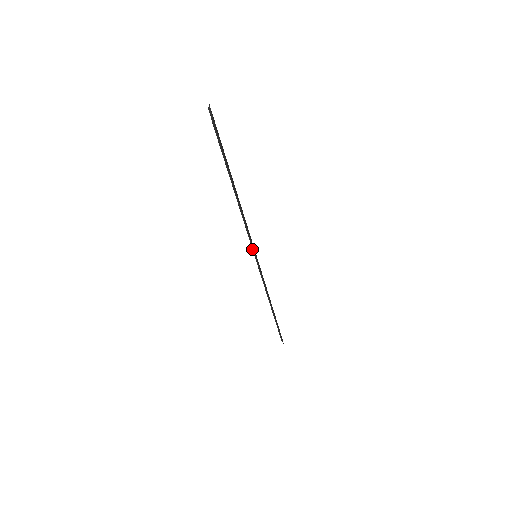
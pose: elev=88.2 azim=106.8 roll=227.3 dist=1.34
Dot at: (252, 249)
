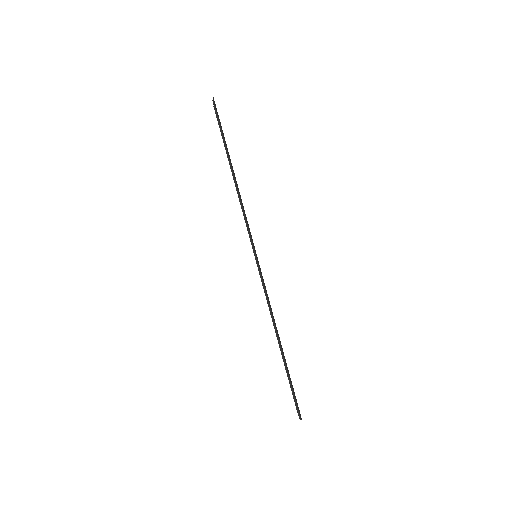
Dot at: (250, 238)
